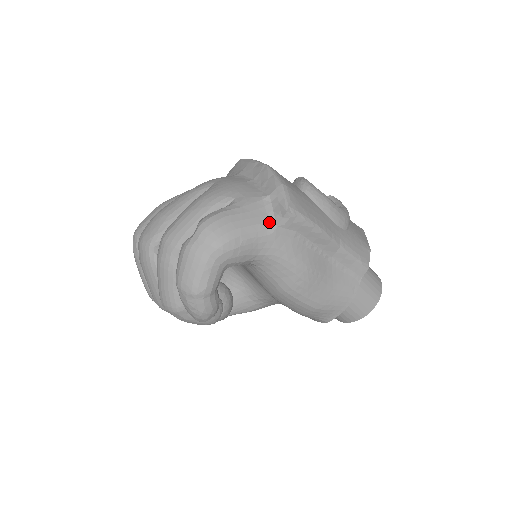
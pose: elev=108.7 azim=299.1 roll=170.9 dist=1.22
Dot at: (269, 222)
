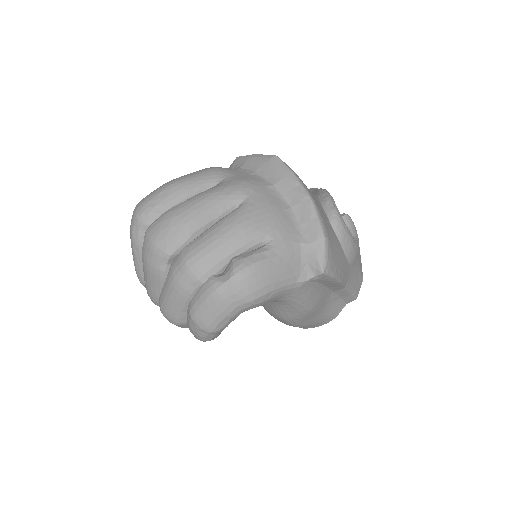
Dot at: (301, 275)
